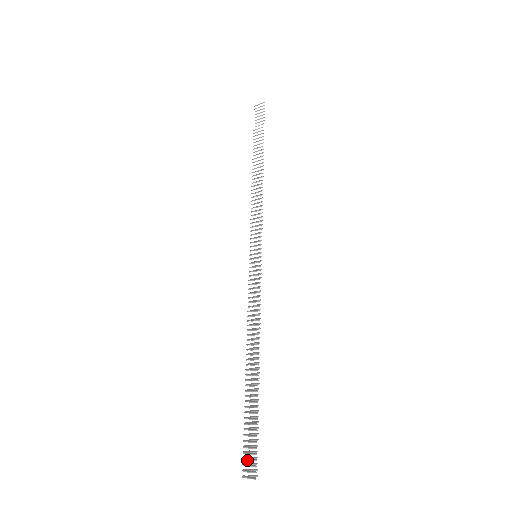
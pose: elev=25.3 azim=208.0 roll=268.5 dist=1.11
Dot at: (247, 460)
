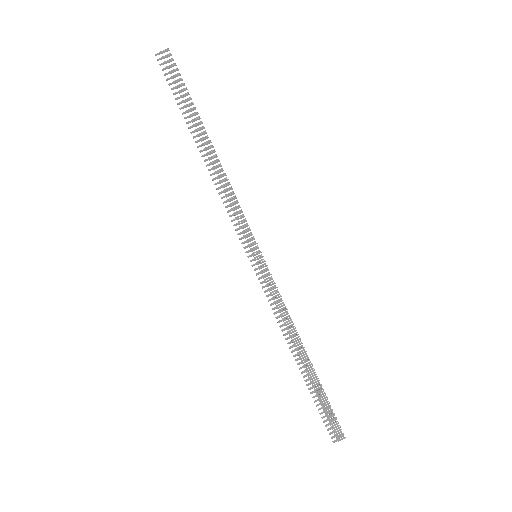
Dot at: occluded
